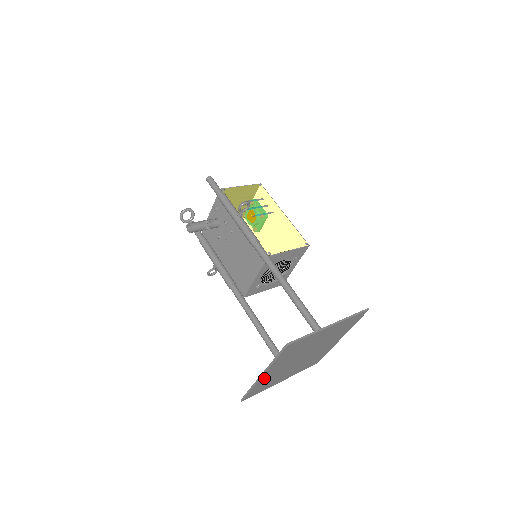
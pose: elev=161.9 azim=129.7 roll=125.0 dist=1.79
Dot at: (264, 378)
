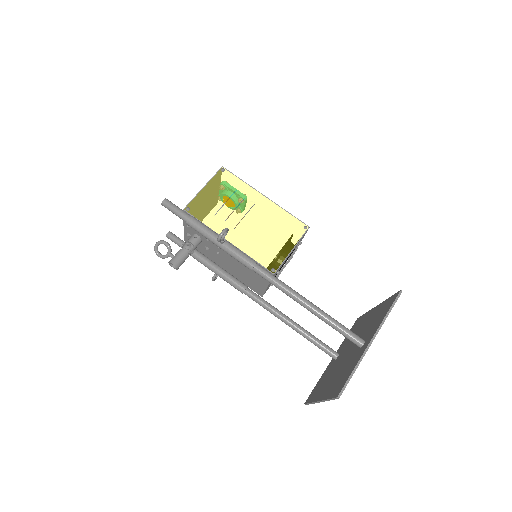
Dot at: occluded
